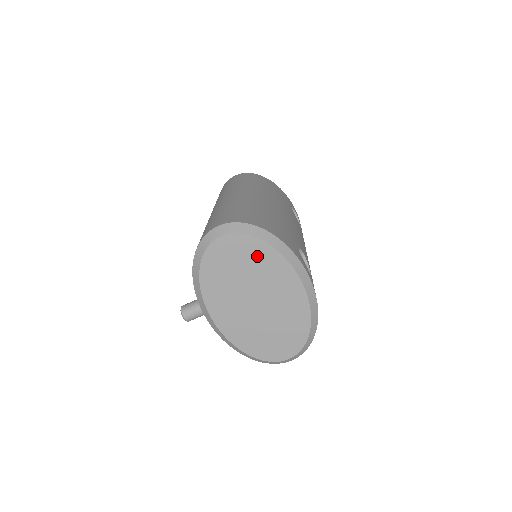
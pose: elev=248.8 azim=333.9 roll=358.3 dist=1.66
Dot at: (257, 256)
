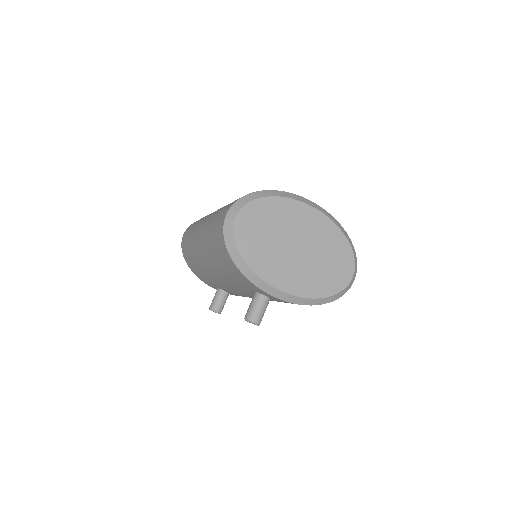
Dot at: (271, 212)
